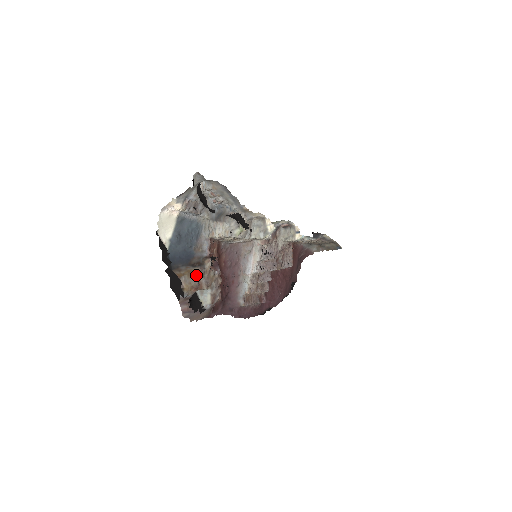
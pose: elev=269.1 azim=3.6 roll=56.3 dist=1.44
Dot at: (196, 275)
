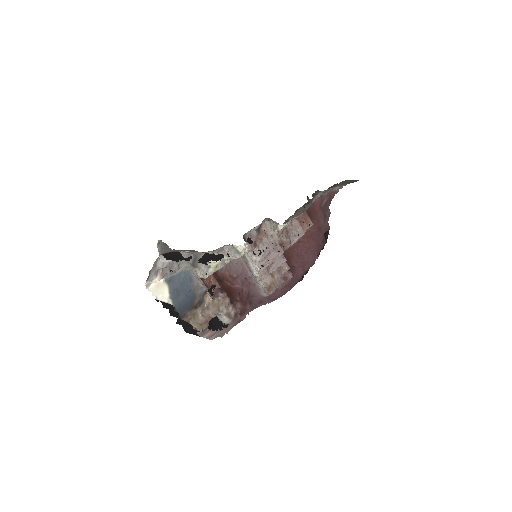
Dot at: (199, 315)
